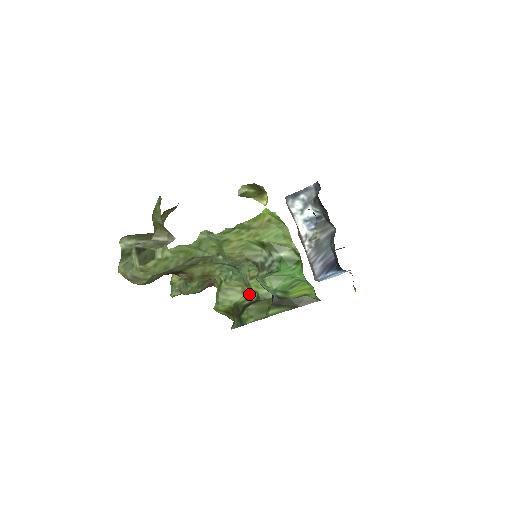
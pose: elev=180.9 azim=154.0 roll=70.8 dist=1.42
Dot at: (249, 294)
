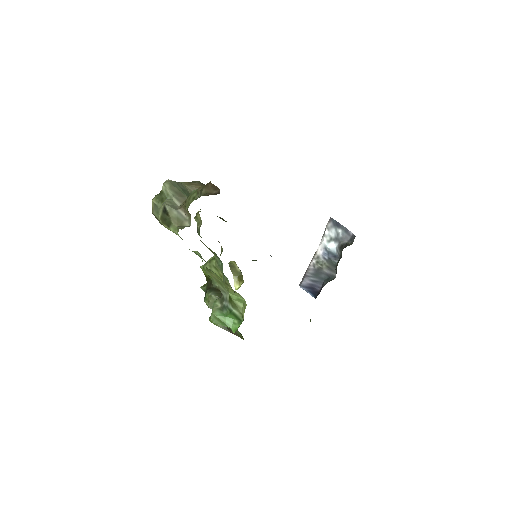
Dot at: occluded
